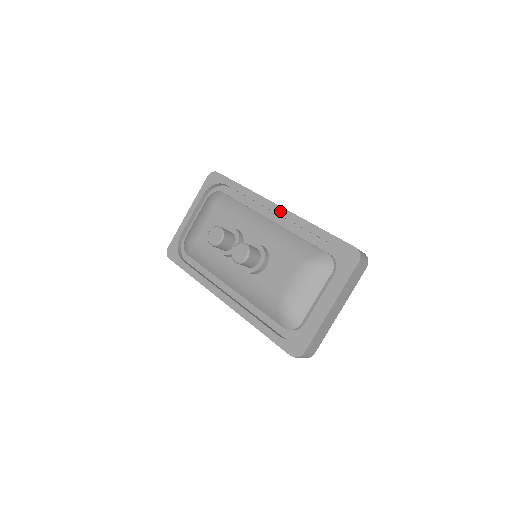
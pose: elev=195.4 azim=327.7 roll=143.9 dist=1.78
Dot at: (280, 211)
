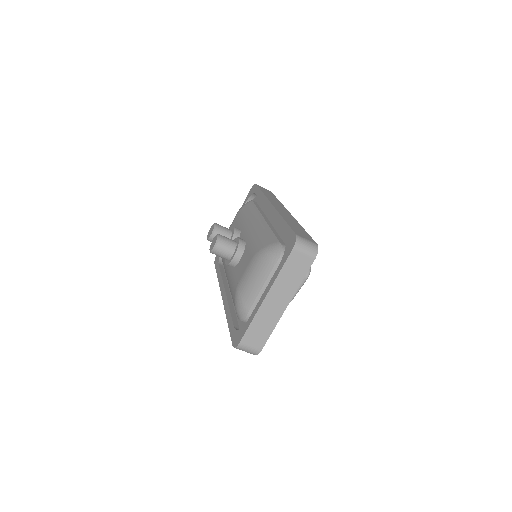
Dot at: (271, 209)
